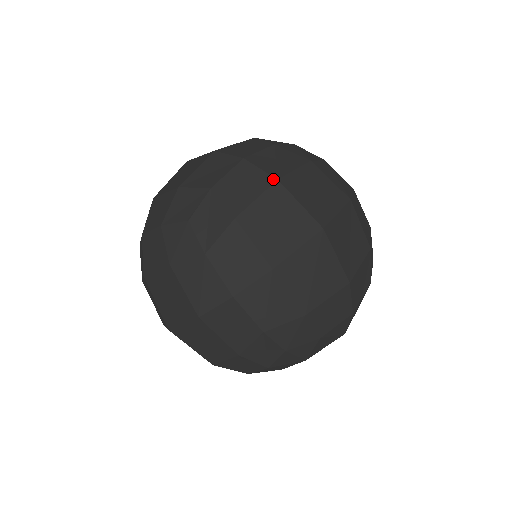
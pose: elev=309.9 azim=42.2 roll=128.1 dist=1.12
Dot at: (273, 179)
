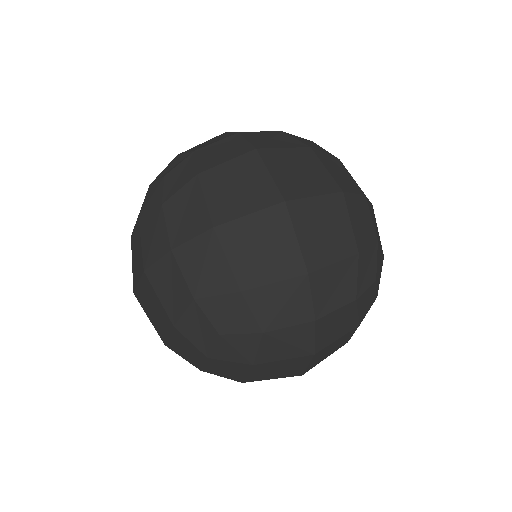
Dot at: (252, 148)
